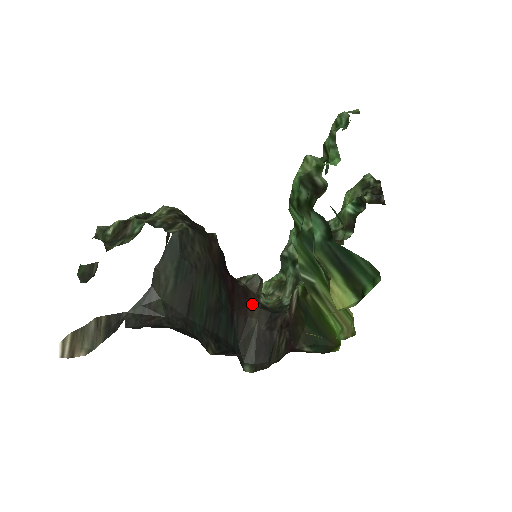
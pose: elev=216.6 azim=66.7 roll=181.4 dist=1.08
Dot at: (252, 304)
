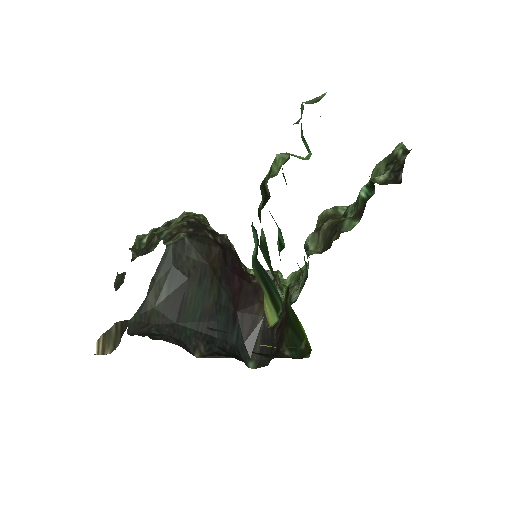
Dot at: (261, 301)
